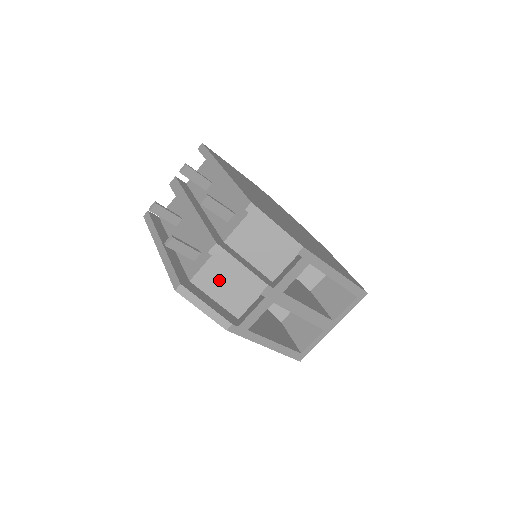
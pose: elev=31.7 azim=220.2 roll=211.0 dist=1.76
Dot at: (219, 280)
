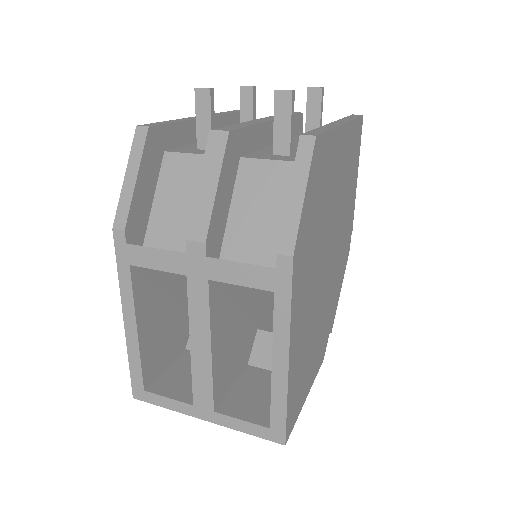
Dot at: (185, 187)
